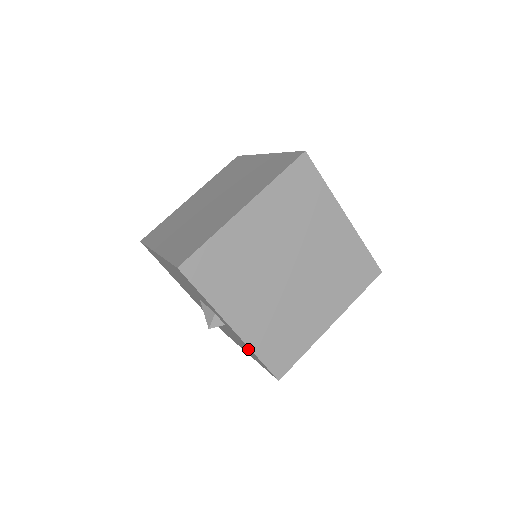
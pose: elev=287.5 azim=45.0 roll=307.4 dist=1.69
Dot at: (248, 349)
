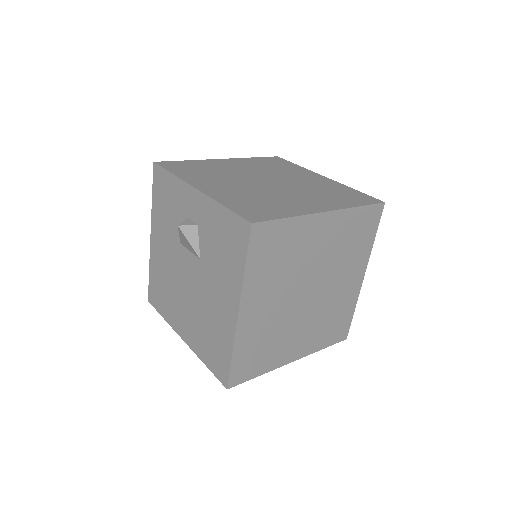
Dot at: (219, 228)
